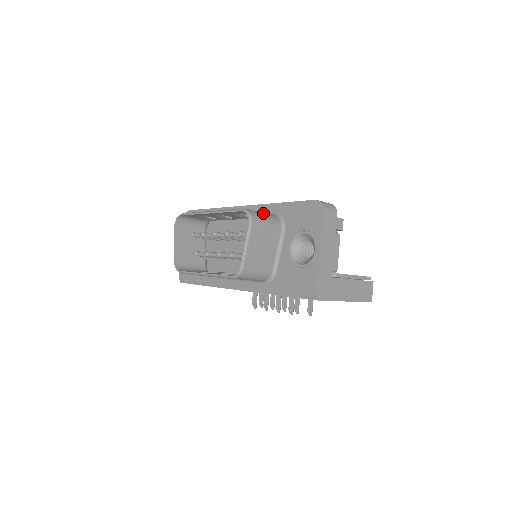
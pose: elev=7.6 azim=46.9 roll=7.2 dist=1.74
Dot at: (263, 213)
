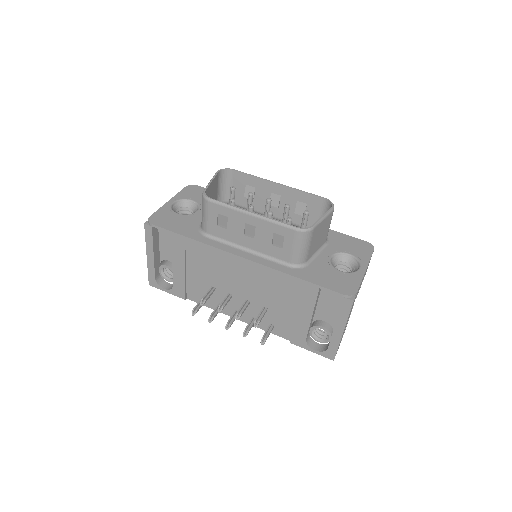
Dot at: occluded
